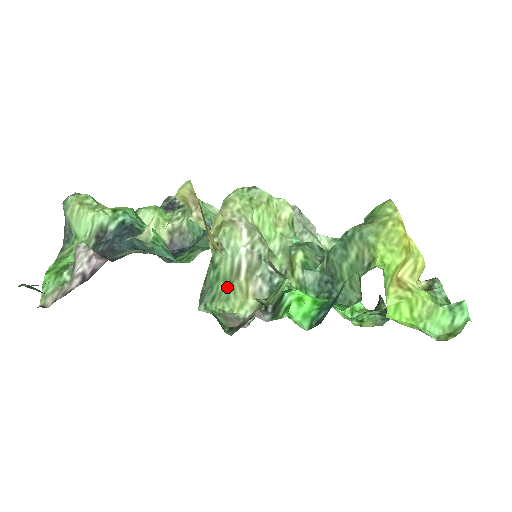
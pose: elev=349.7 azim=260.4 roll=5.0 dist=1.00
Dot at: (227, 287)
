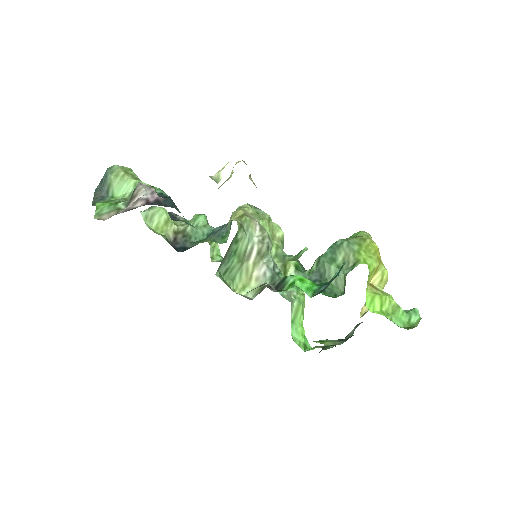
Dot at: (238, 266)
